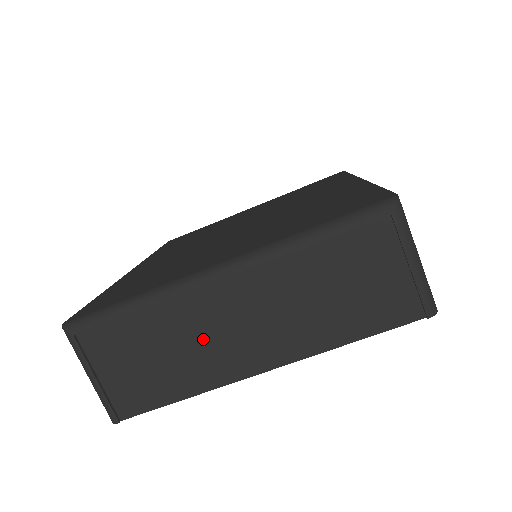
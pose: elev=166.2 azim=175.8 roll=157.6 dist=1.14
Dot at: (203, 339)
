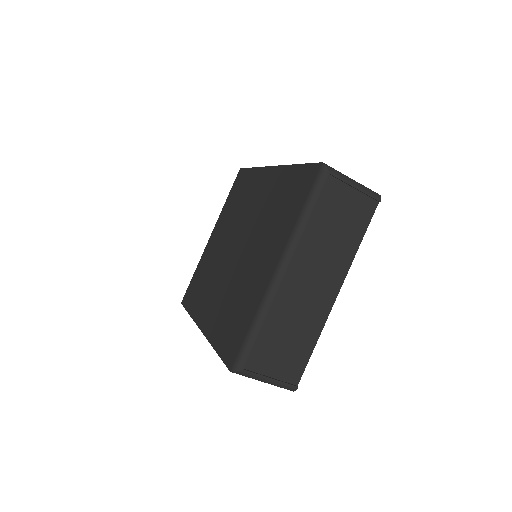
Dot at: (300, 308)
